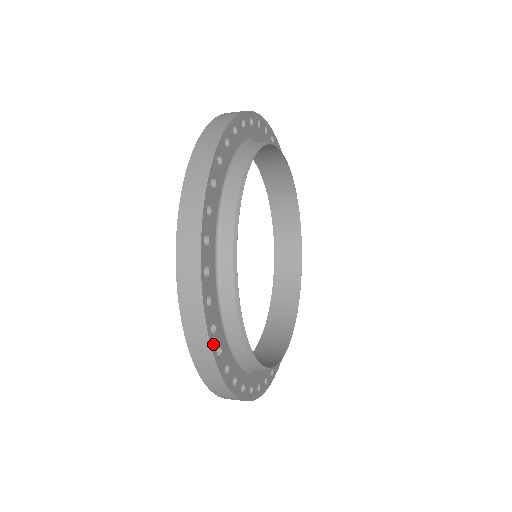
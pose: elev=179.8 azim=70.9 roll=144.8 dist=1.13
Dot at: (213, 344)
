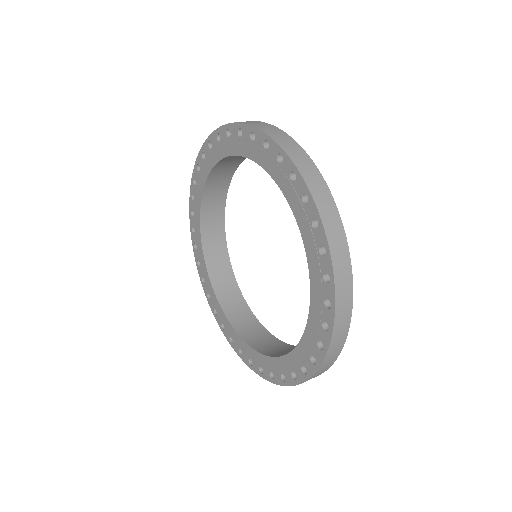
Dot at: (348, 310)
